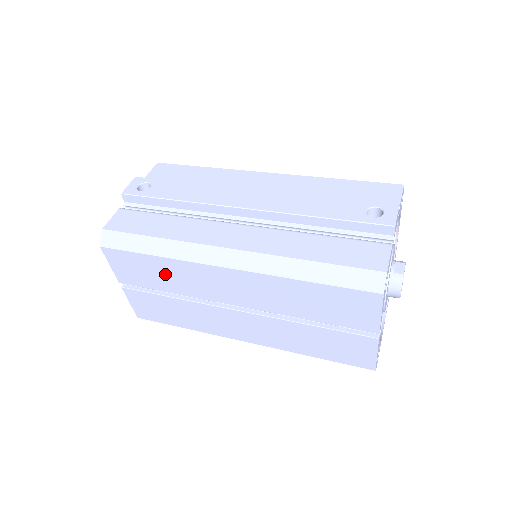
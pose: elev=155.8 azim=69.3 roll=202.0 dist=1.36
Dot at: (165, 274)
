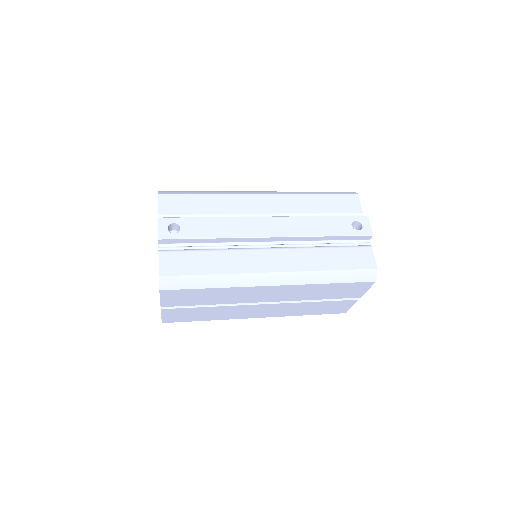
Dot at: (214, 296)
